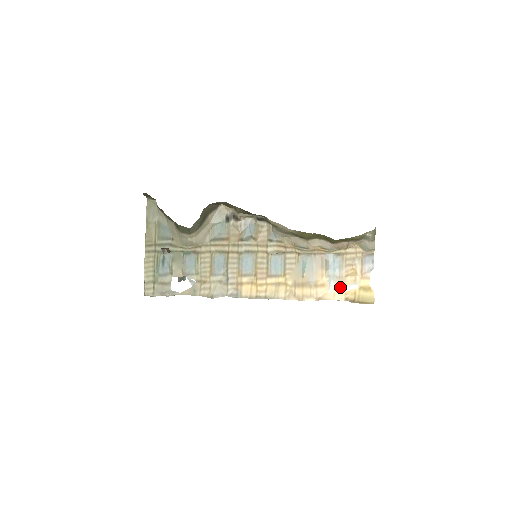
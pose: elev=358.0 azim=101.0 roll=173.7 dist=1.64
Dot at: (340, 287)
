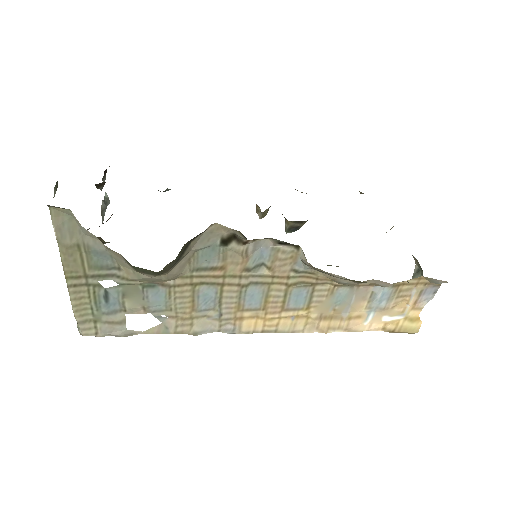
Dot at: (381, 318)
